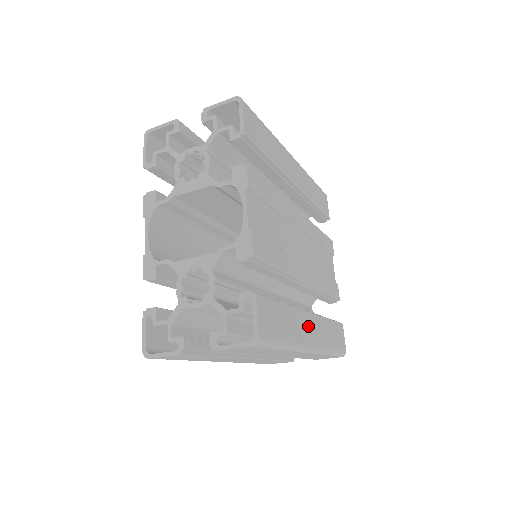
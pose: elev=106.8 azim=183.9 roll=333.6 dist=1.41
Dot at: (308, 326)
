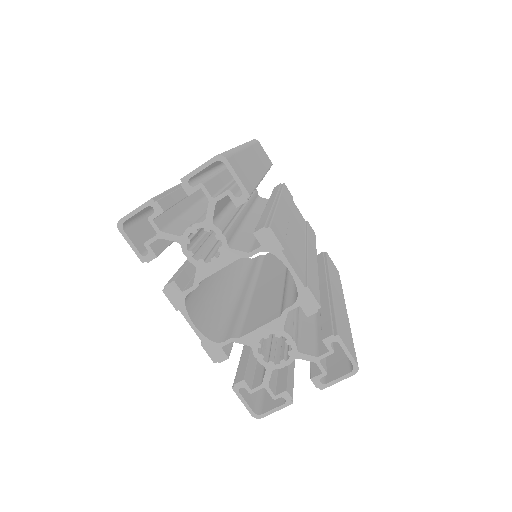
Dot at: (338, 297)
